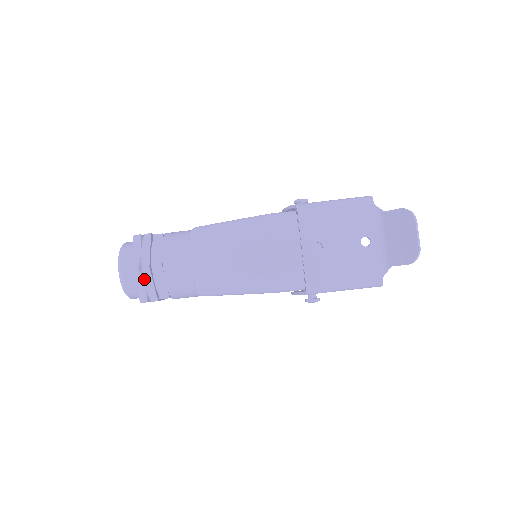
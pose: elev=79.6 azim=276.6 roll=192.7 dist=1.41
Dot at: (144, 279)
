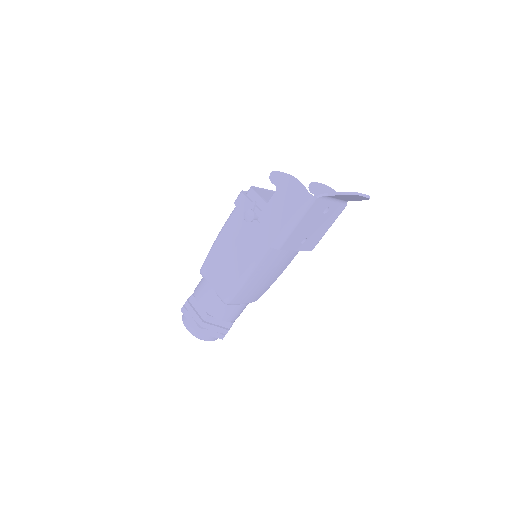
Dot at: occluded
